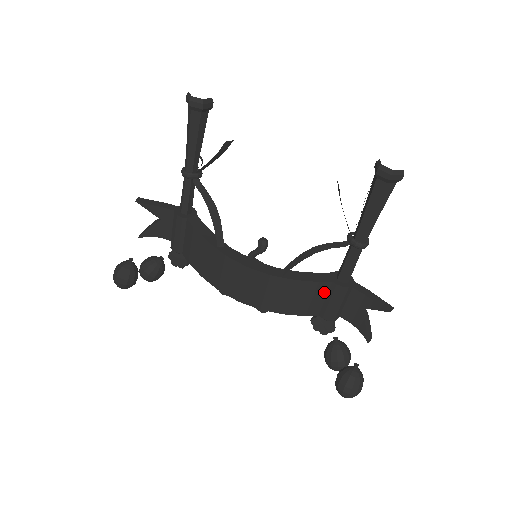
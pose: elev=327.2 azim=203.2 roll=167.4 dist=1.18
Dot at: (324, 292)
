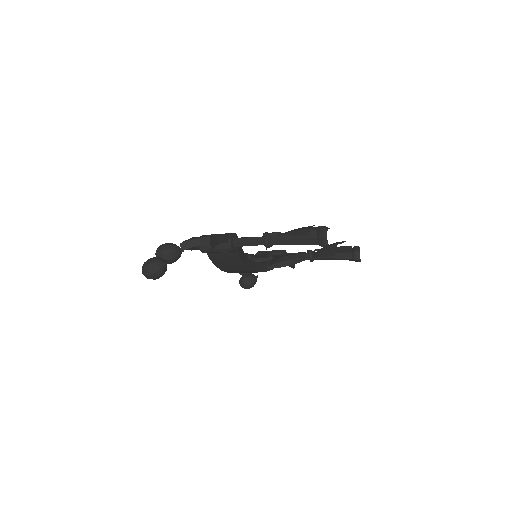
Dot at: occluded
